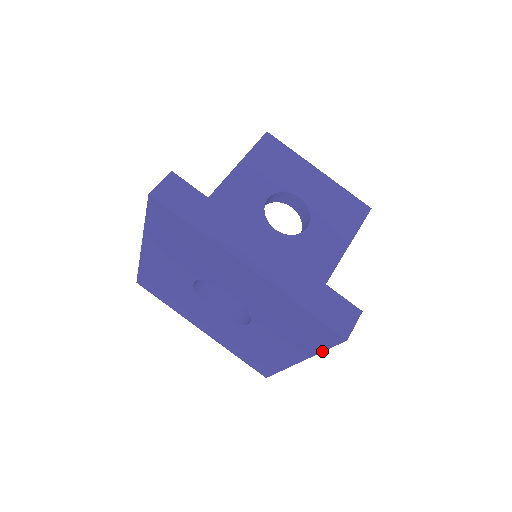
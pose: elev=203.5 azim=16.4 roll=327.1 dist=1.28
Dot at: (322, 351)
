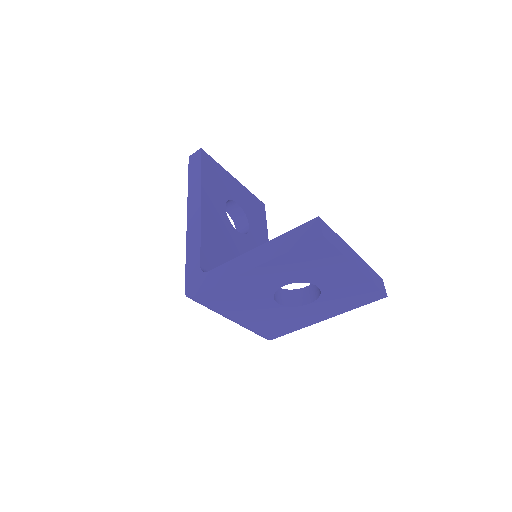
Dot at: occluded
